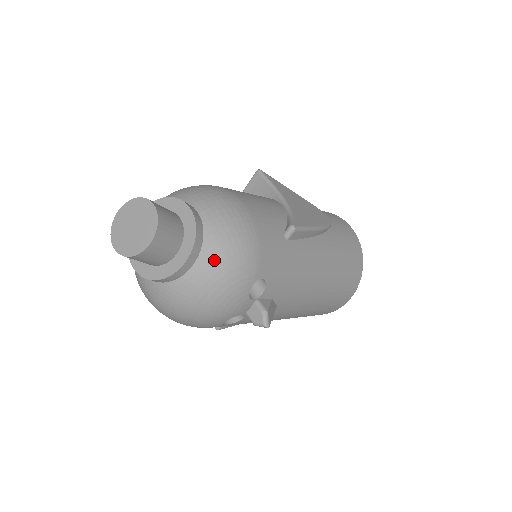
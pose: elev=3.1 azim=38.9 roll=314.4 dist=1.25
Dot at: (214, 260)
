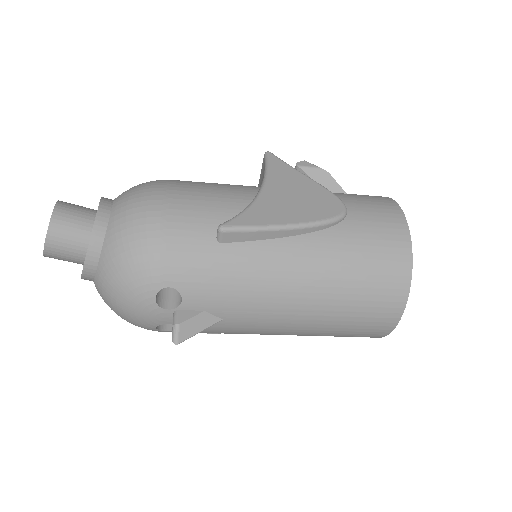
Dot at: (109, 264)
